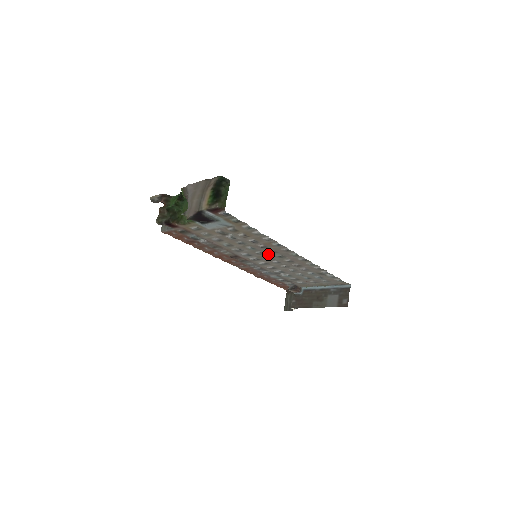
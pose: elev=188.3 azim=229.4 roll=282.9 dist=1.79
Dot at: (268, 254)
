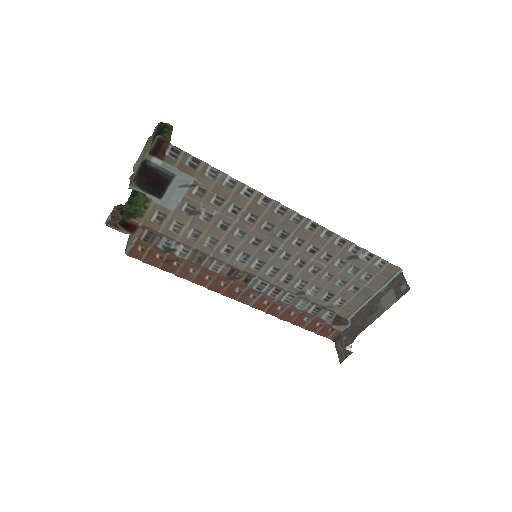
Dot at: (266, 239)
